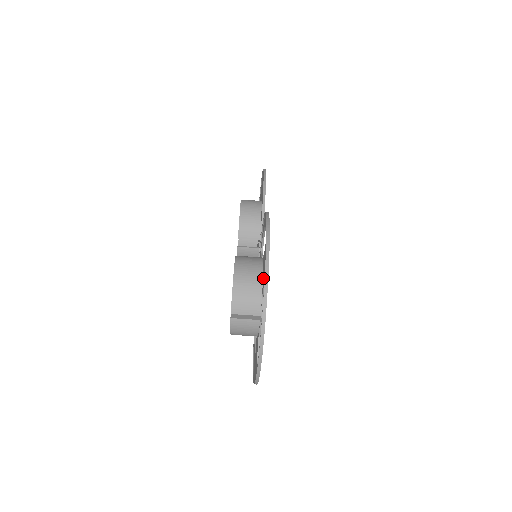
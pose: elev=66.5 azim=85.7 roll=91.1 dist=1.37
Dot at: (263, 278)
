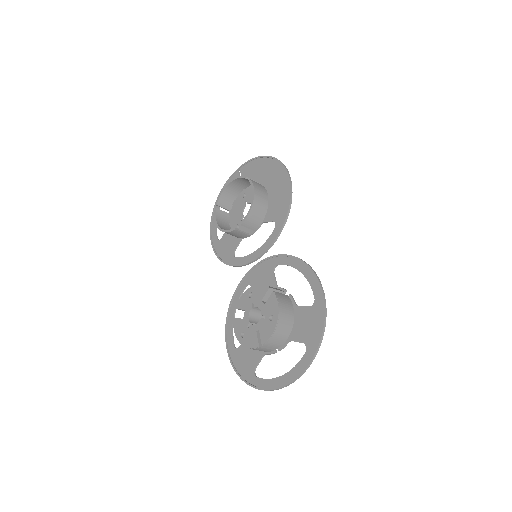
Dot at: (298, 331)
